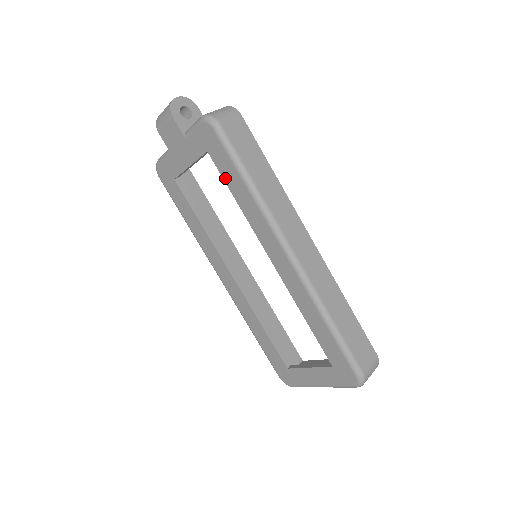
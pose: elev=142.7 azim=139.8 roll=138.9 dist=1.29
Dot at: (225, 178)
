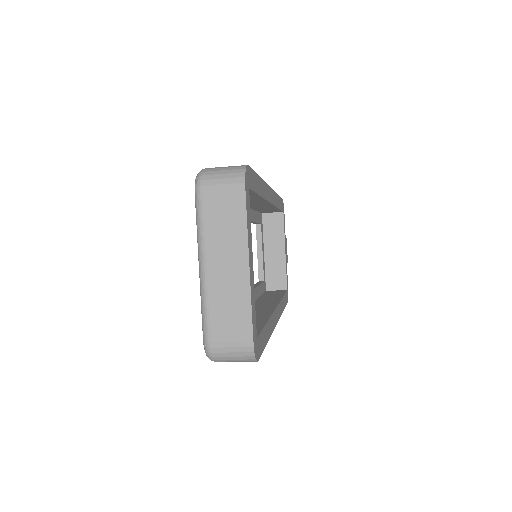
Dot at: occluded
